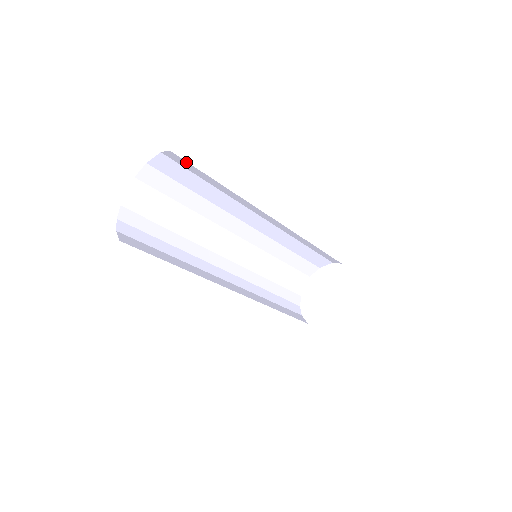
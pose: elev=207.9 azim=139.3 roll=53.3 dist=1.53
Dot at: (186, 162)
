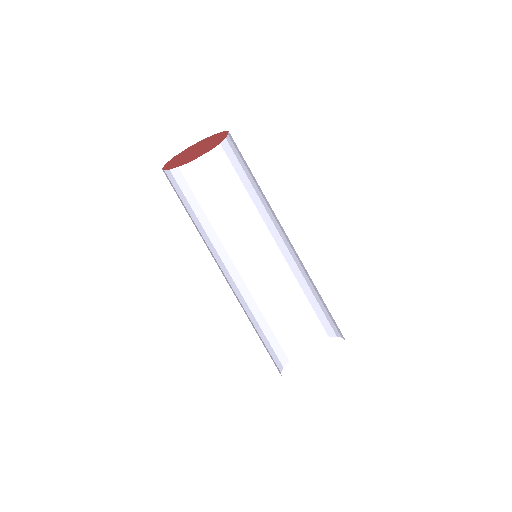
Dot at: (227, 158)
